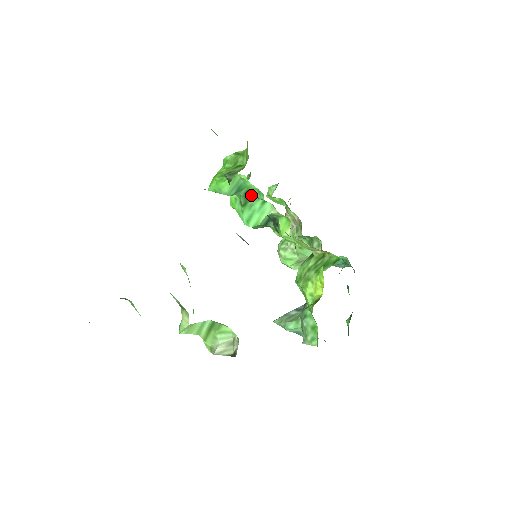
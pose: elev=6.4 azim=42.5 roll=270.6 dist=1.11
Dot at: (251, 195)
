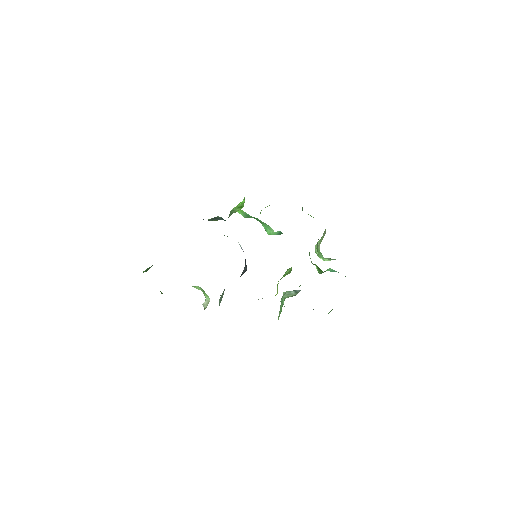
Dot at: (259, 220)
